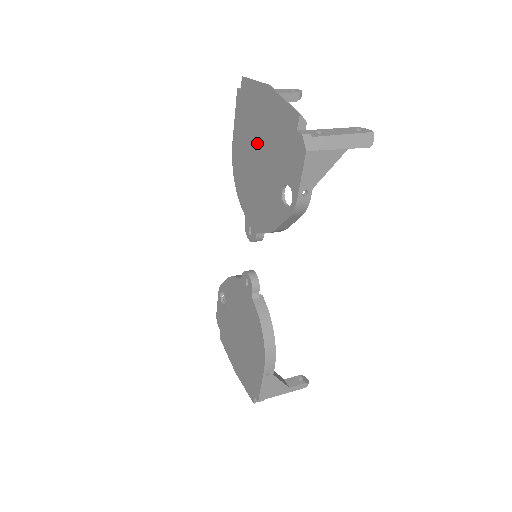
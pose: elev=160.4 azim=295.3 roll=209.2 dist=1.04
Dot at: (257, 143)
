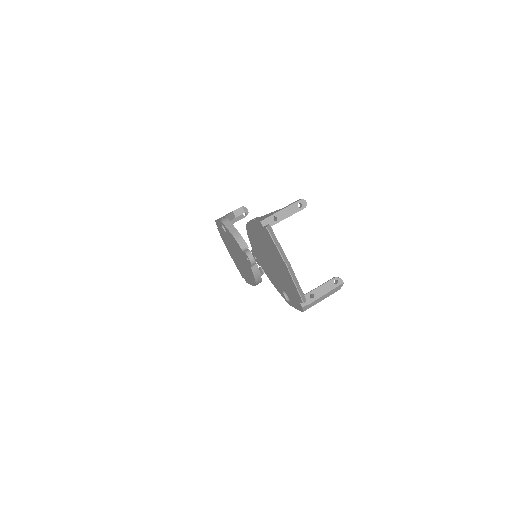
Dot at: (271, 258)
